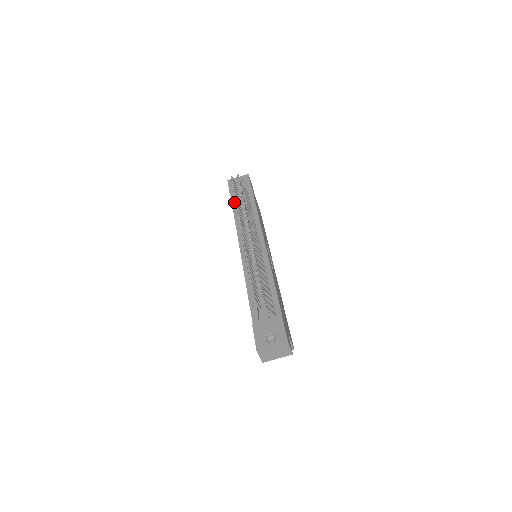
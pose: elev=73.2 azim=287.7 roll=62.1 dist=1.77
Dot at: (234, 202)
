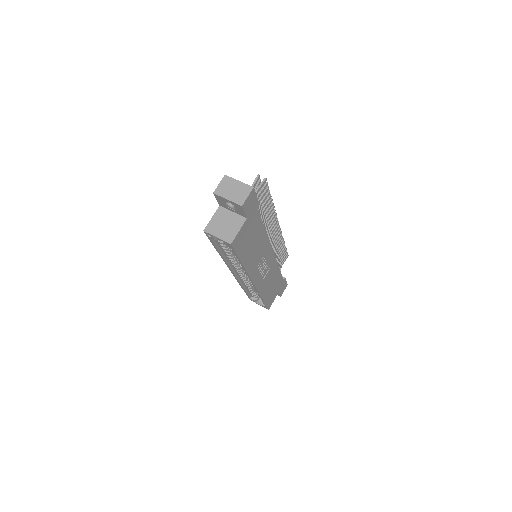
Dot at: occluded
